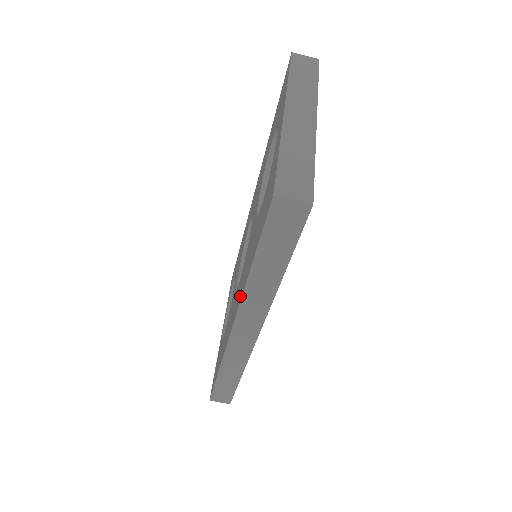
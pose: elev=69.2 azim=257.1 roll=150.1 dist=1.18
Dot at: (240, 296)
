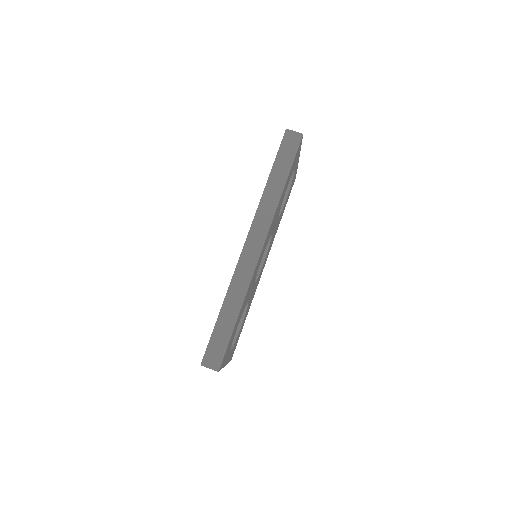
Dot at: occluded
